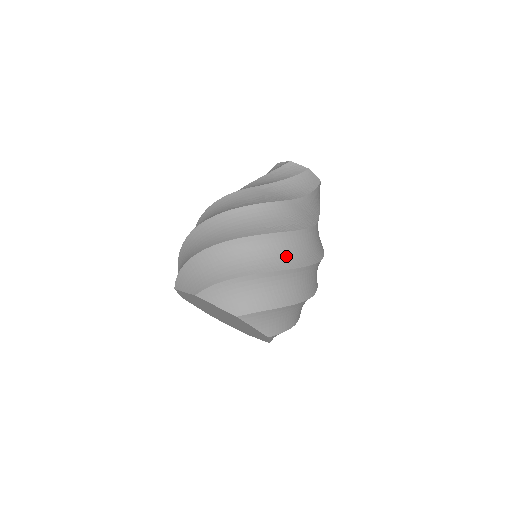
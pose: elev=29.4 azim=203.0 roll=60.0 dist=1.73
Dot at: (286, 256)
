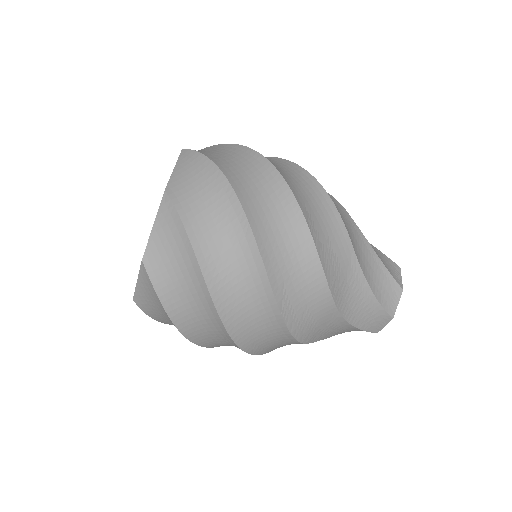
Dot at: (275, 240)
